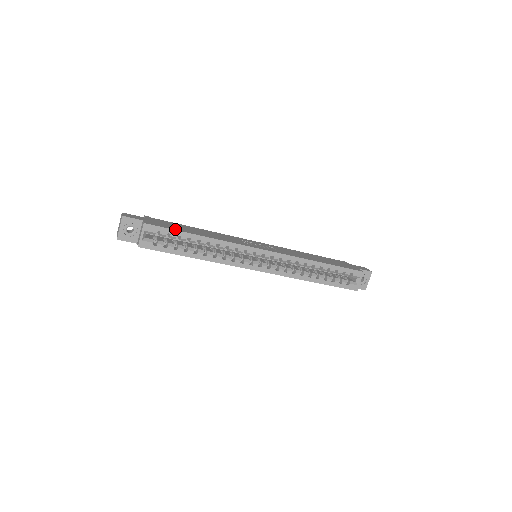
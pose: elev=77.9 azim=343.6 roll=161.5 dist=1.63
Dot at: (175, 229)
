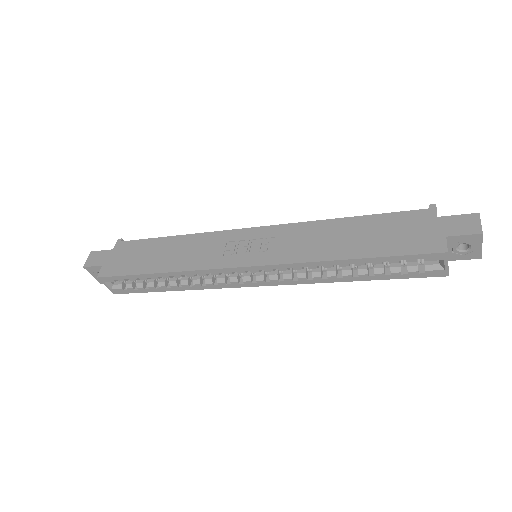
Dot at: (130, 272)
